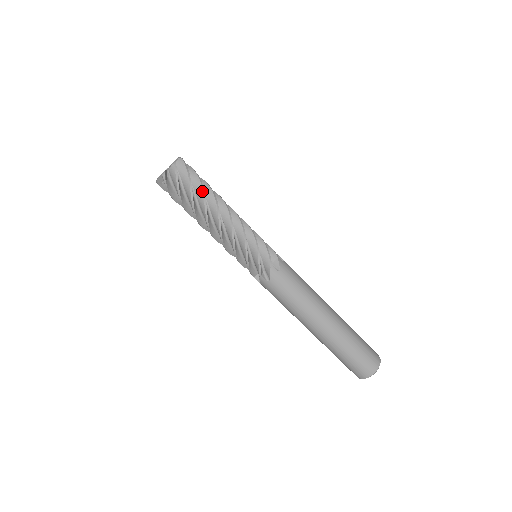
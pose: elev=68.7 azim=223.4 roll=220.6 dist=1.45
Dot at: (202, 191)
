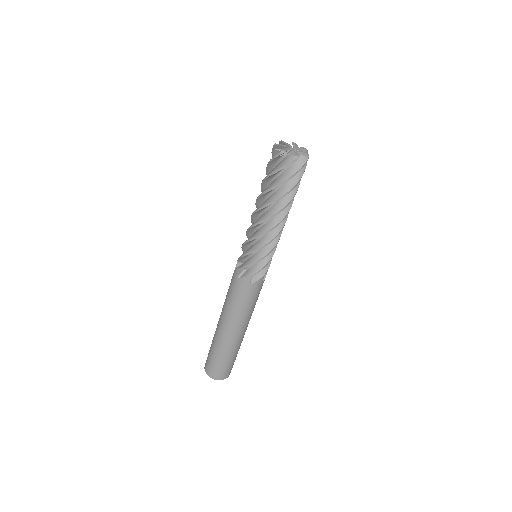
Dot at: (285, 193)
